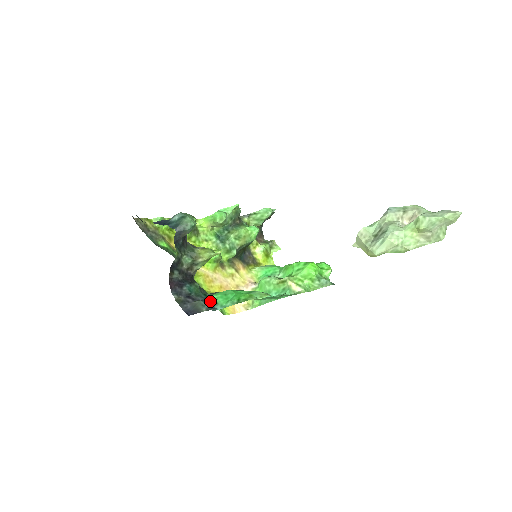
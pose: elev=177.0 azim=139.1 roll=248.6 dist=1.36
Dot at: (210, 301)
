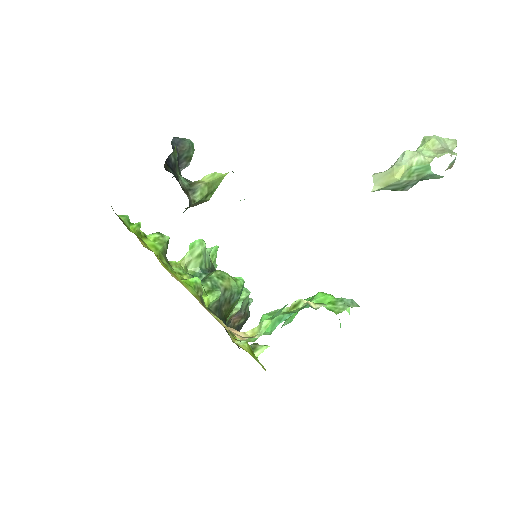
Dot at: occluded
